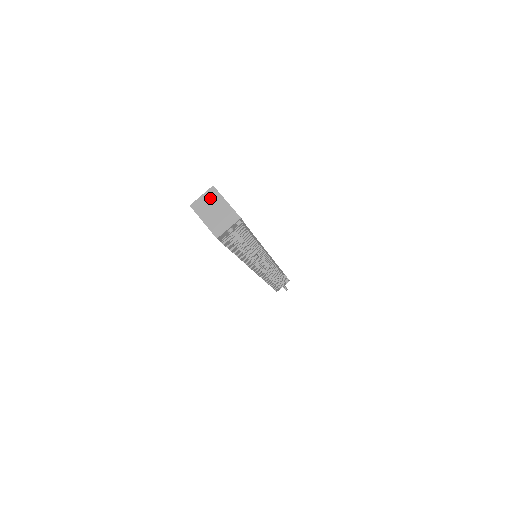
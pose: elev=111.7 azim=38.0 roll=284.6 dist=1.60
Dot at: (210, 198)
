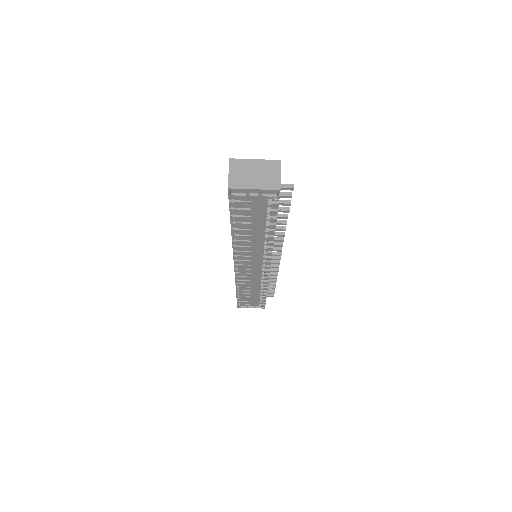
Dot at: (238, 169)
